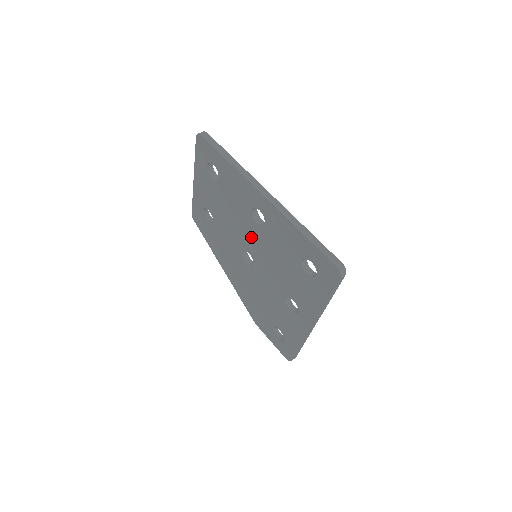
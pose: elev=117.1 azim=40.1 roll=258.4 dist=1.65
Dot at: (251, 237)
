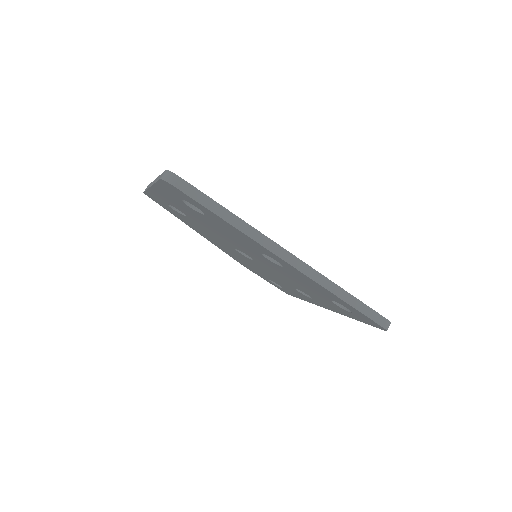
Dot at: occluded
